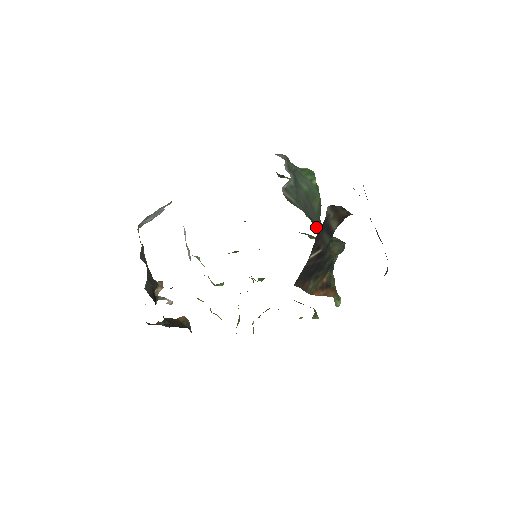
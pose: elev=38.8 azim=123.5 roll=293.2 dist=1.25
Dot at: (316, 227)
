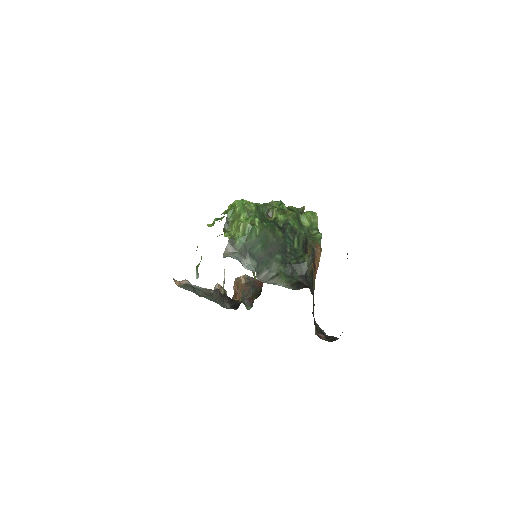
Dot at: (293, 276)
